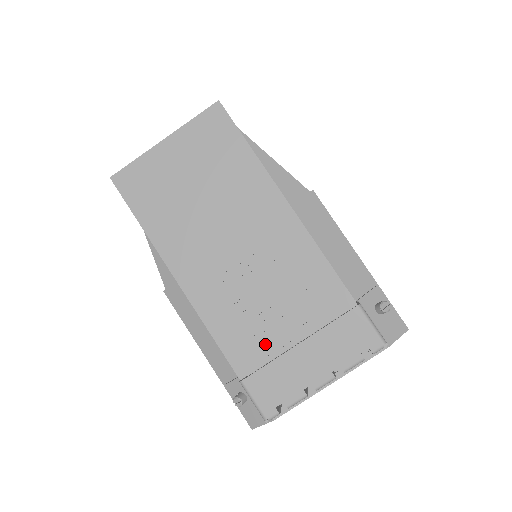
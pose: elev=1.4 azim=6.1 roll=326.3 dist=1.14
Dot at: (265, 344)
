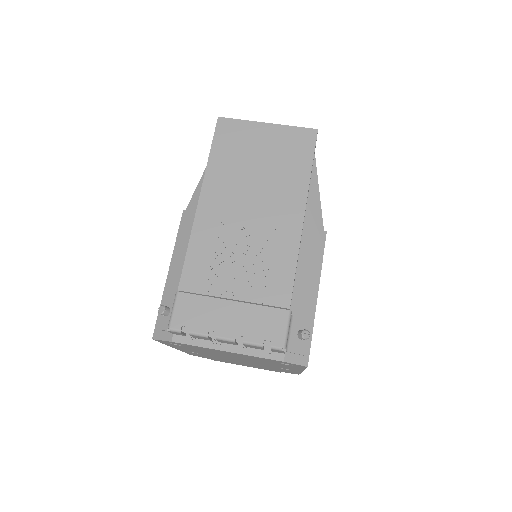
Dot at: (213, 282)
